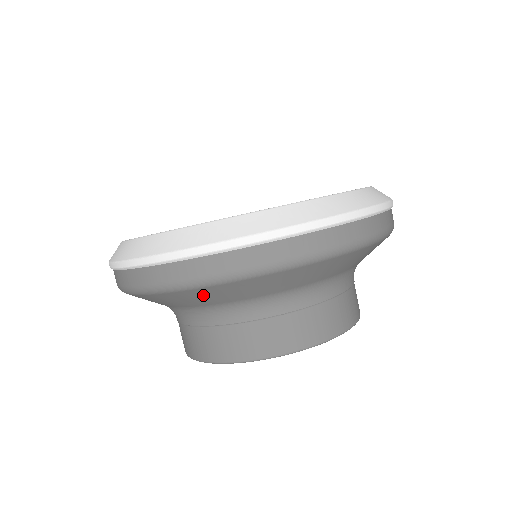
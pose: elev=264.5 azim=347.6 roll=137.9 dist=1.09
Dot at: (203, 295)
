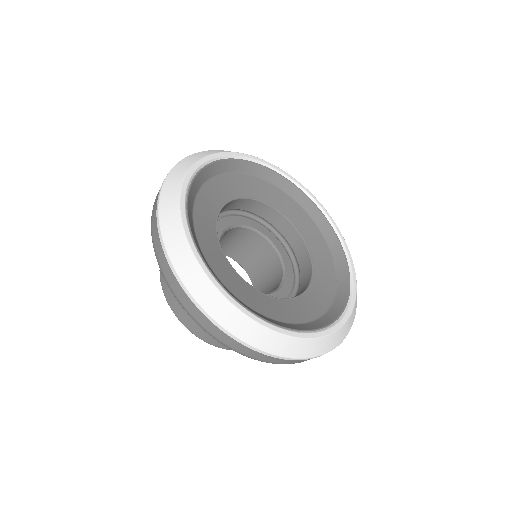
Dot at: occluded
